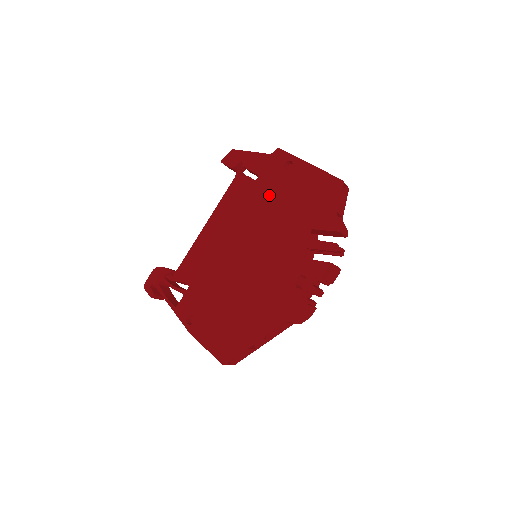
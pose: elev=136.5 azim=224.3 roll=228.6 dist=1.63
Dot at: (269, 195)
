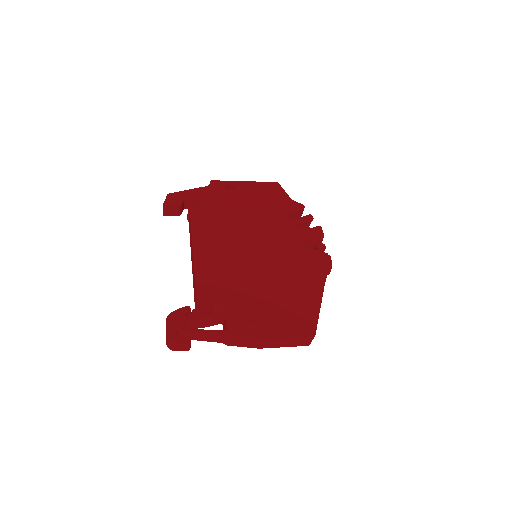
Dot at: (234, 209)
